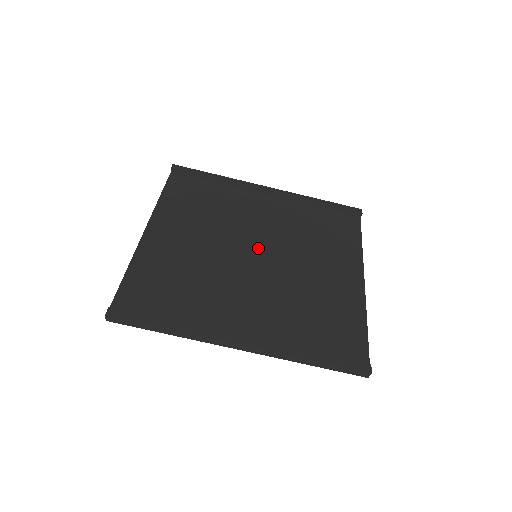
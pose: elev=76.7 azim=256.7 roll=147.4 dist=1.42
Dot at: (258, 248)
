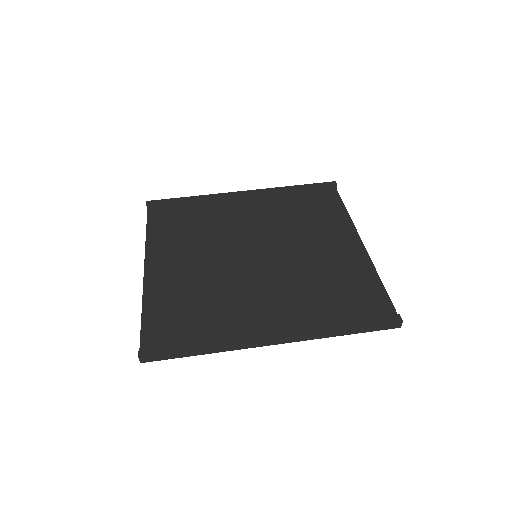
Dot at: (255, 248)
